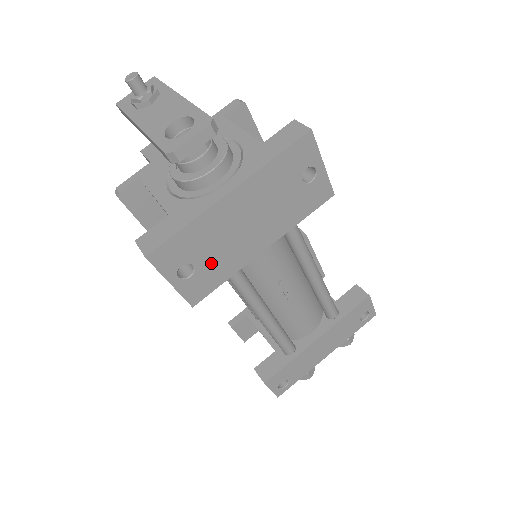
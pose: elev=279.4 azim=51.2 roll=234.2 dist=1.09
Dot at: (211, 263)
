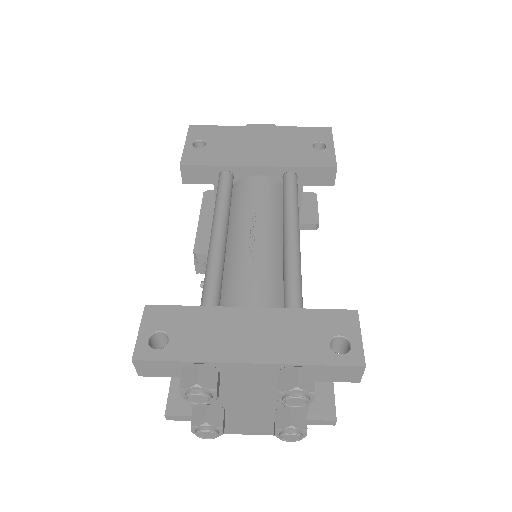
Dot at: (217, 150)
